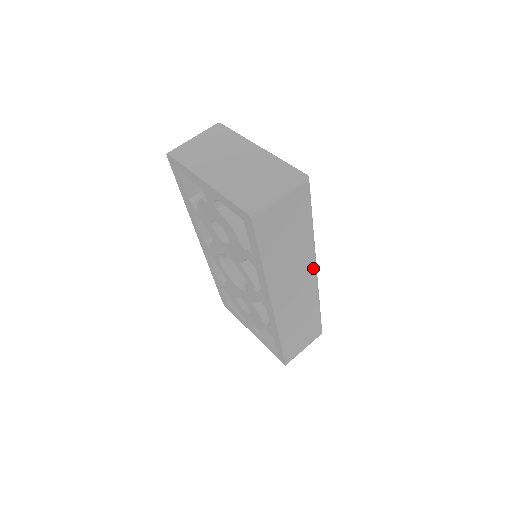
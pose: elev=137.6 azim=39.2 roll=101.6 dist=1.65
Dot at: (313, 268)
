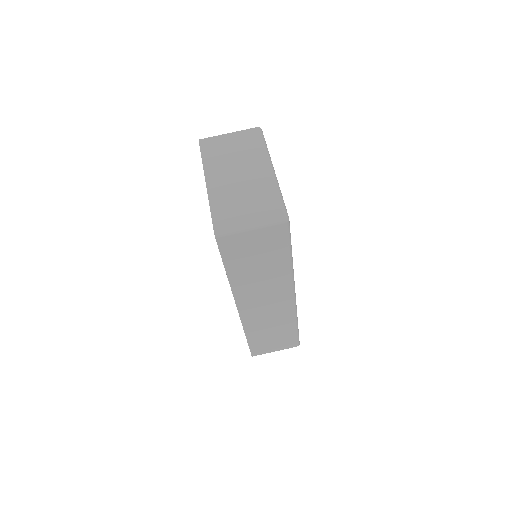
Dot at: (290, 293)
